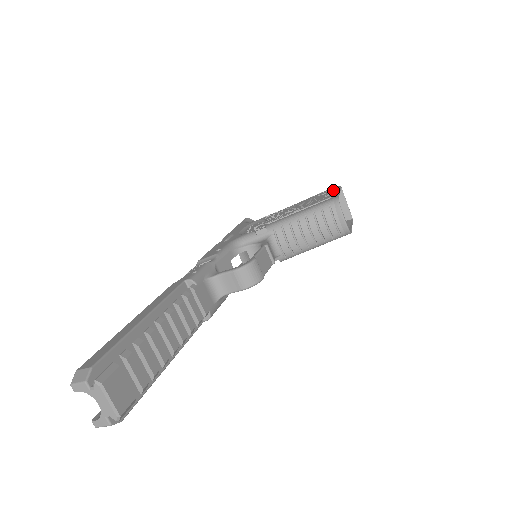
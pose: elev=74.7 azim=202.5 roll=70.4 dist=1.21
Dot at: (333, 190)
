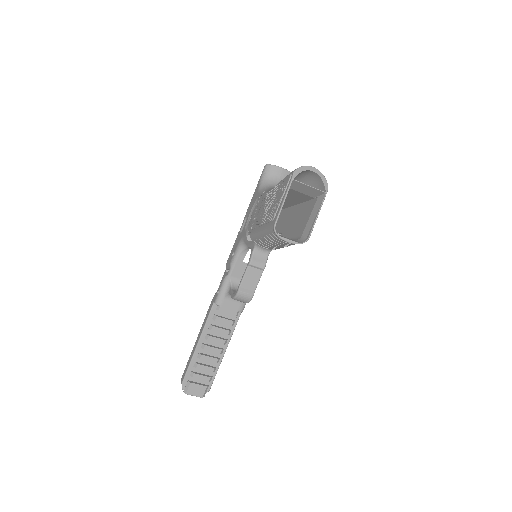
Dot at: (283, 191)
